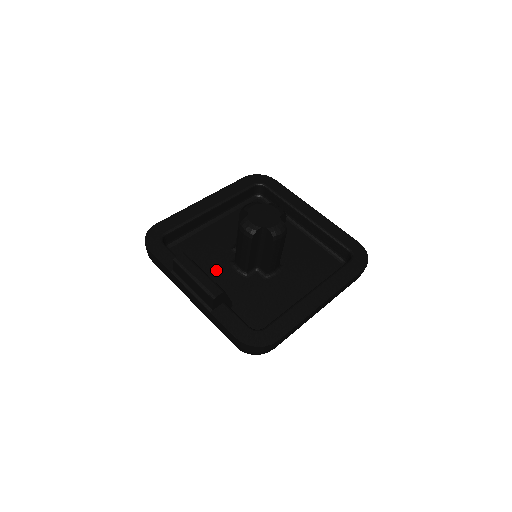
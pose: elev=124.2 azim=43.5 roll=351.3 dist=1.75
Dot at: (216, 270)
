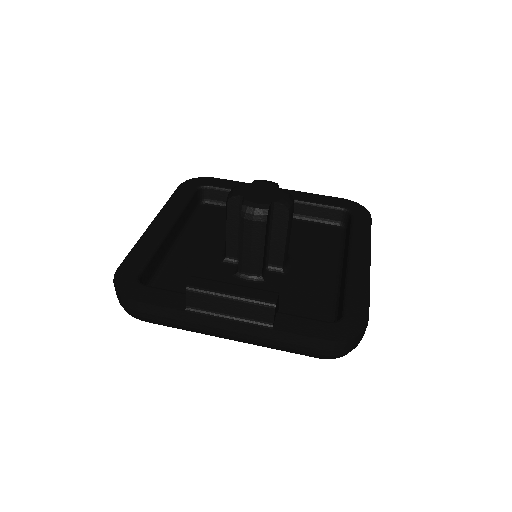
Dot at: occluded
